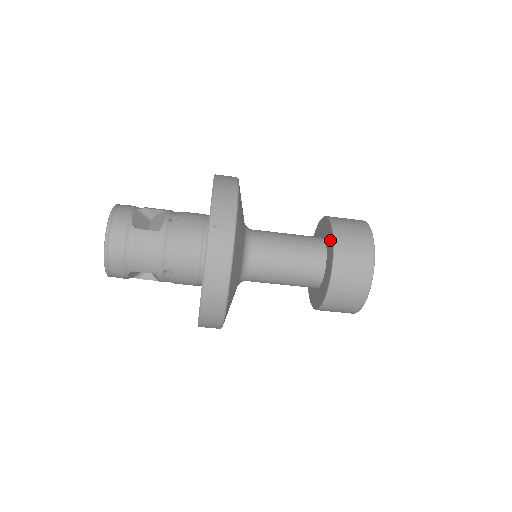
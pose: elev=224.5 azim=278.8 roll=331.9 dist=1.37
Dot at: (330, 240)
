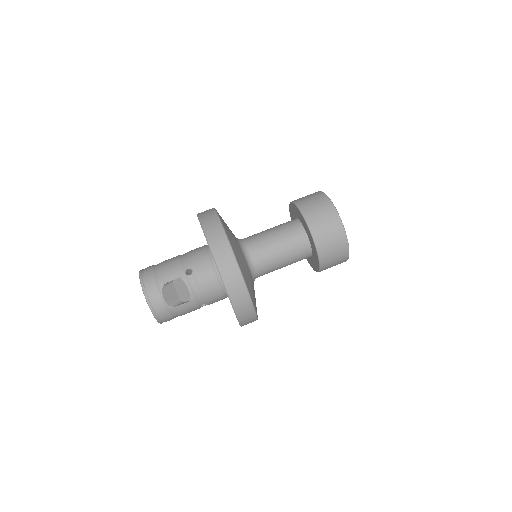
Dot at: (291, 209)
